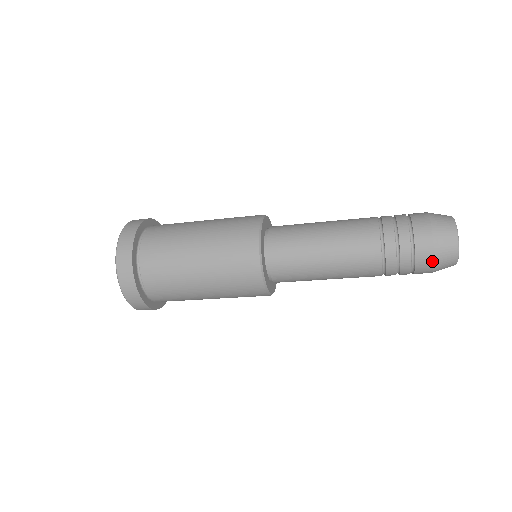
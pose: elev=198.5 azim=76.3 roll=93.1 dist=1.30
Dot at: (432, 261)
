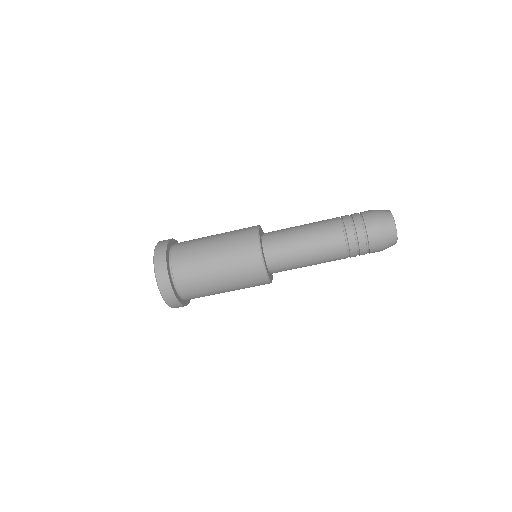
Dot at: (380, 243)
